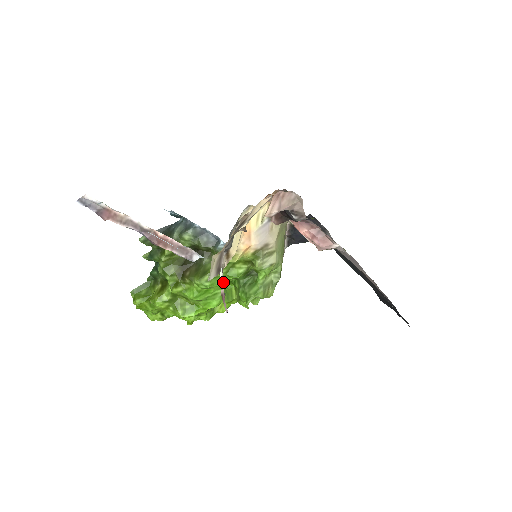
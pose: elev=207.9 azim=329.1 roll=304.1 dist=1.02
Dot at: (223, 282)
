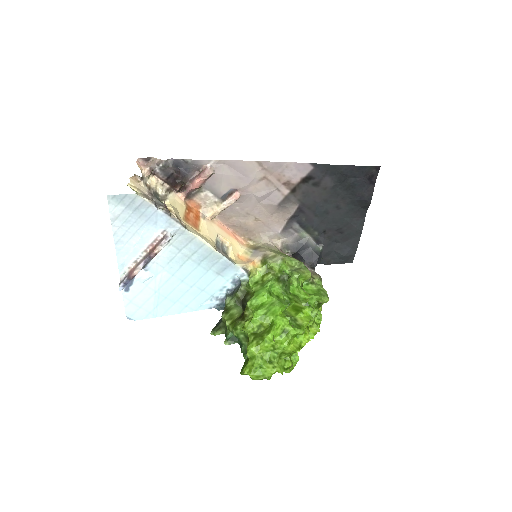
Dot at: (166, 209)
